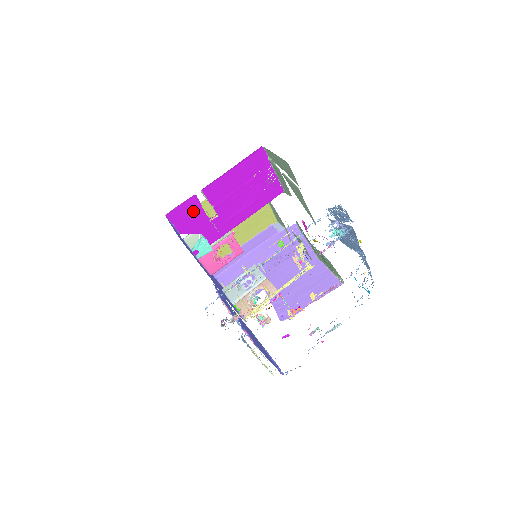
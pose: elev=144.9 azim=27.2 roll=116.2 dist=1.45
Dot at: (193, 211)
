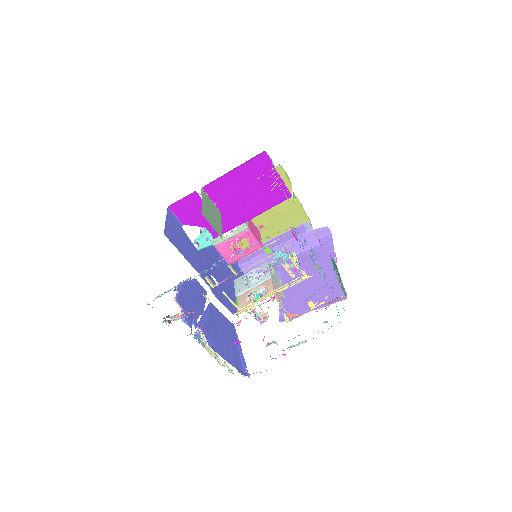
Dot at: (195, 206)
